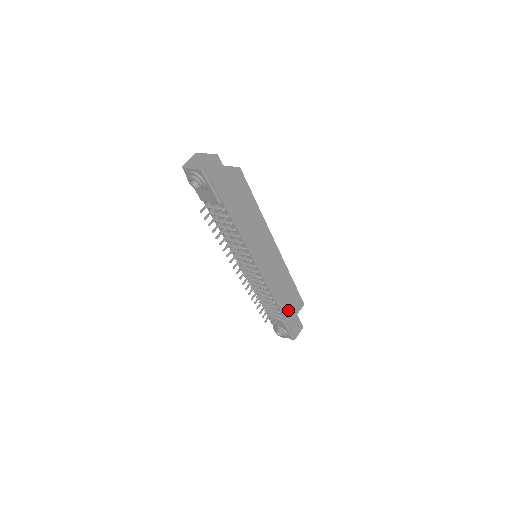
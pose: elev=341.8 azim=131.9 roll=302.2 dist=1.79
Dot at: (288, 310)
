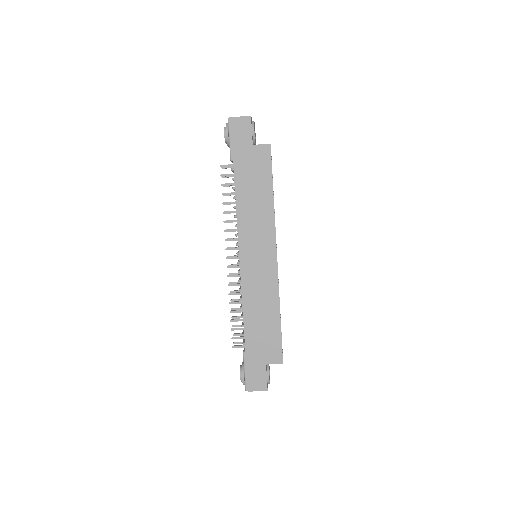
Dot at: (256, 345)
